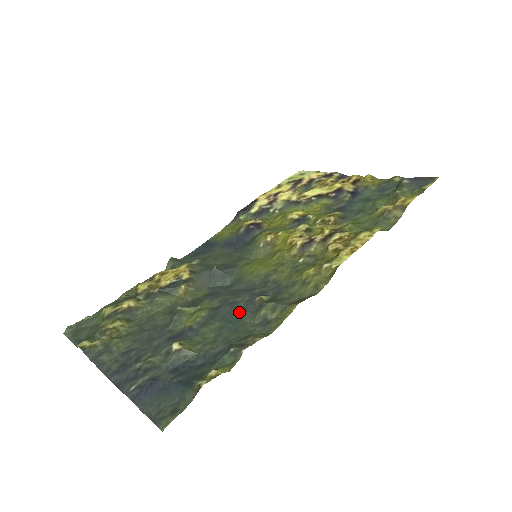
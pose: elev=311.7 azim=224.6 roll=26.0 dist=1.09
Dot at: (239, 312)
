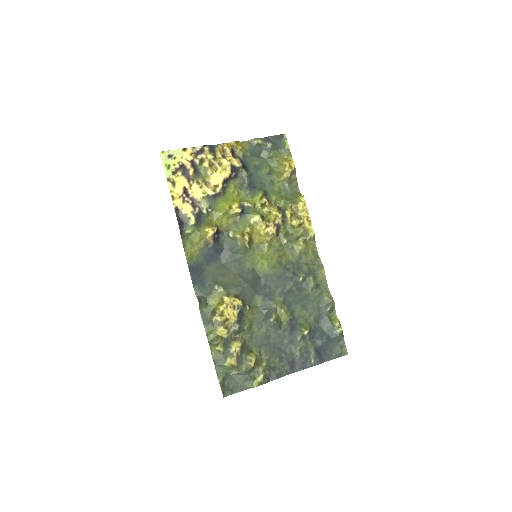
Dot at: (299, 292)
